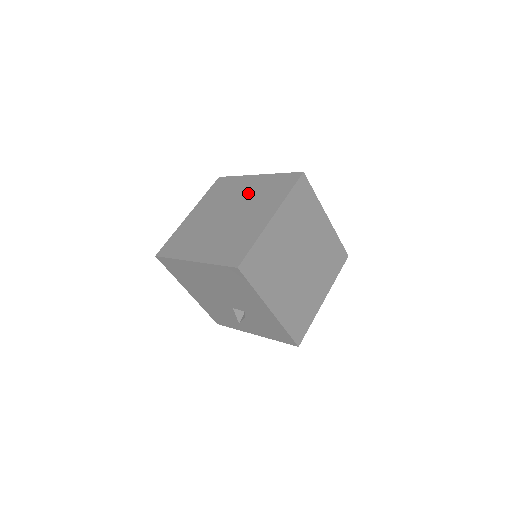
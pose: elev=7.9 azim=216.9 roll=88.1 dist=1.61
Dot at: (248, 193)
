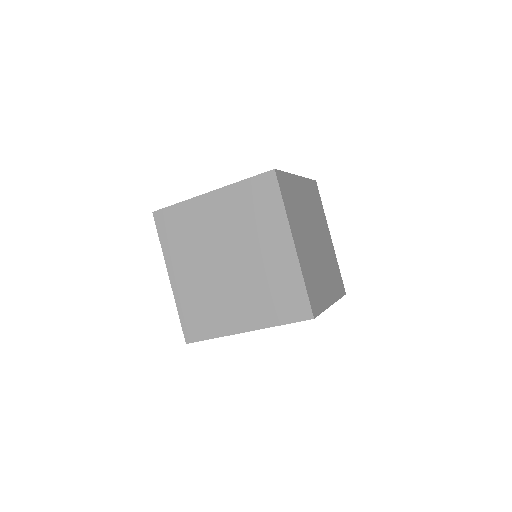
Dot at: (263, 261)
